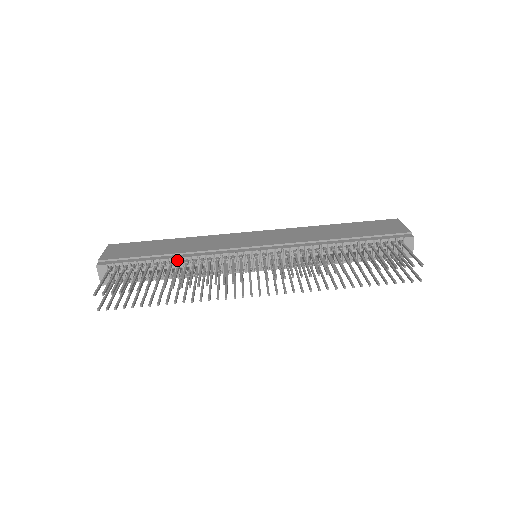
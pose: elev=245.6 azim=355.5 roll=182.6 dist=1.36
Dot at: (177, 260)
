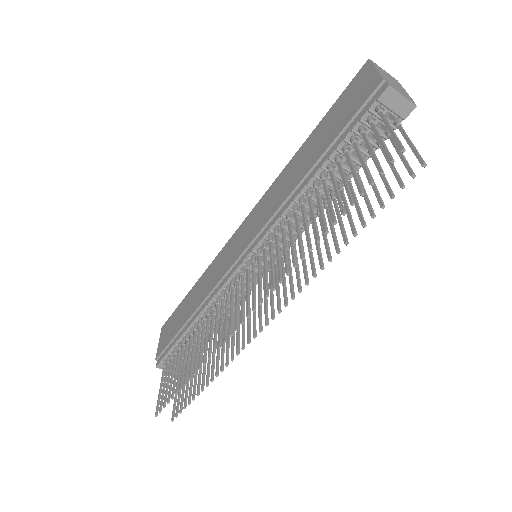
Dot at: (199, 318)
